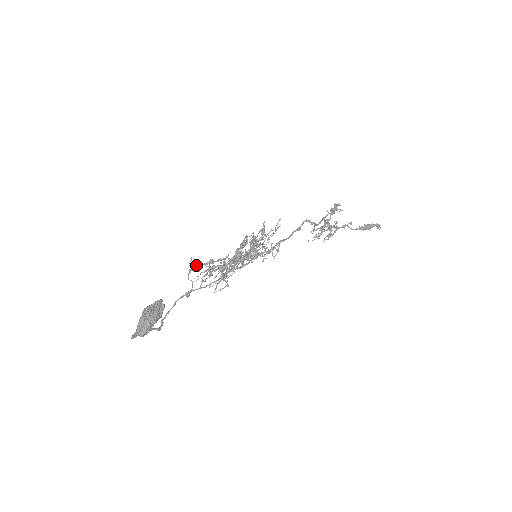
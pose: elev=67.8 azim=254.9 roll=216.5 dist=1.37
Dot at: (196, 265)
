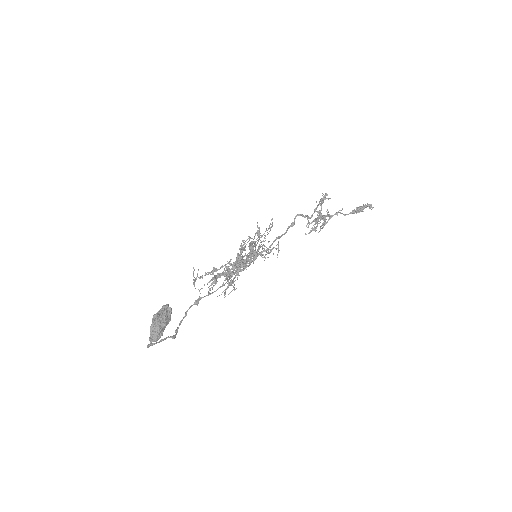
Dot at: (201, 276)
